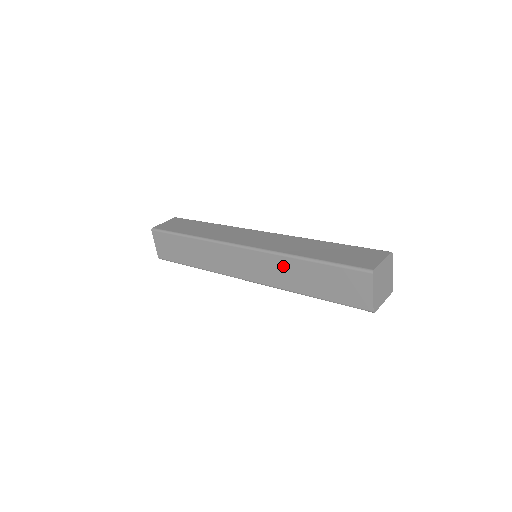
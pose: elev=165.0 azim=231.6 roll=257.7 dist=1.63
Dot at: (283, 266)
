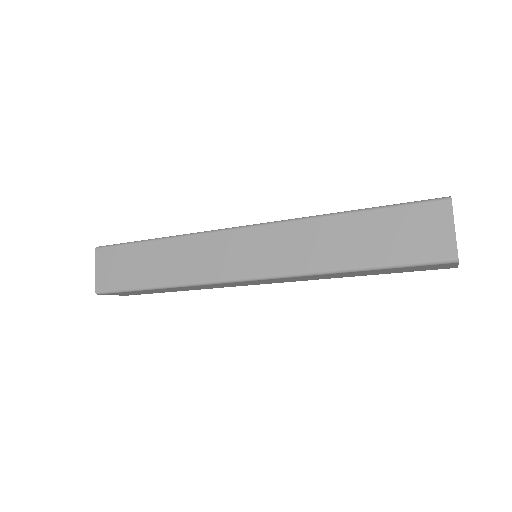
Dot at: (310, 234)
